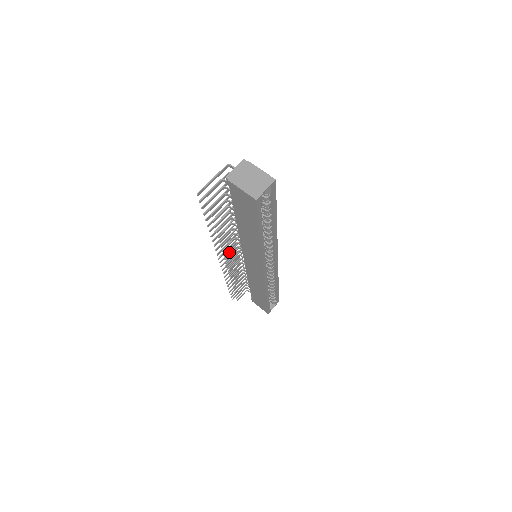
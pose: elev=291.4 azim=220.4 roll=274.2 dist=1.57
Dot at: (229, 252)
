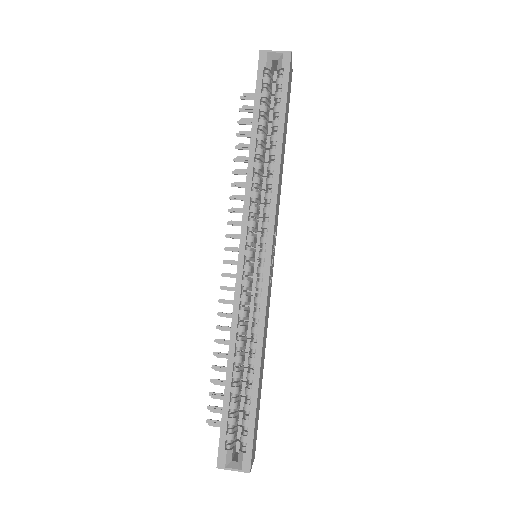
Dot at: occluded
